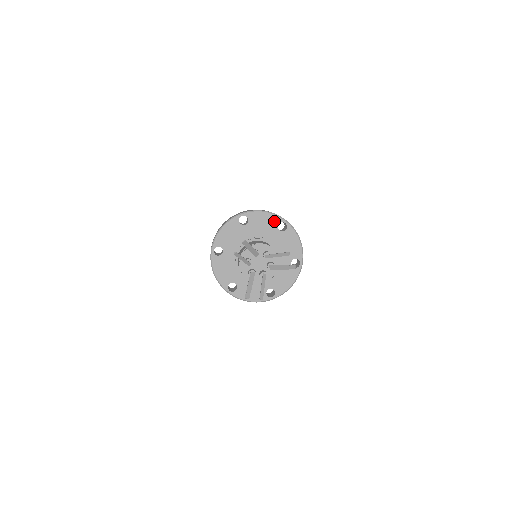
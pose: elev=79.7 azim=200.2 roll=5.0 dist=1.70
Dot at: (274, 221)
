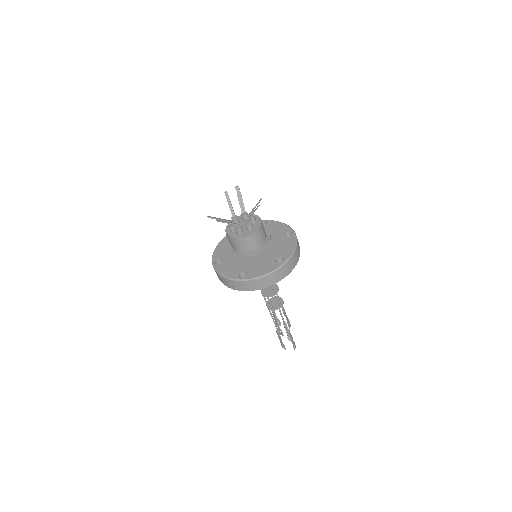
Dot at: (285, 229)
